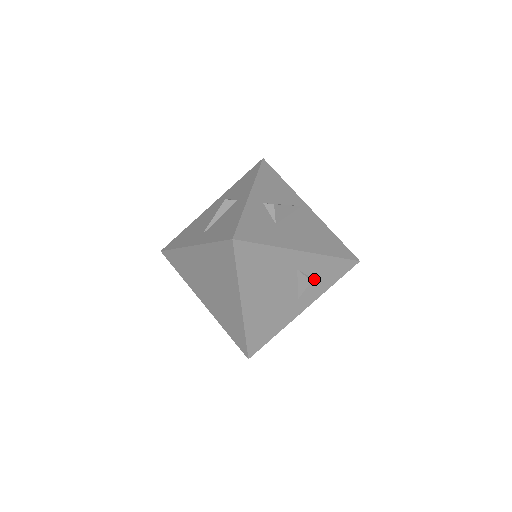
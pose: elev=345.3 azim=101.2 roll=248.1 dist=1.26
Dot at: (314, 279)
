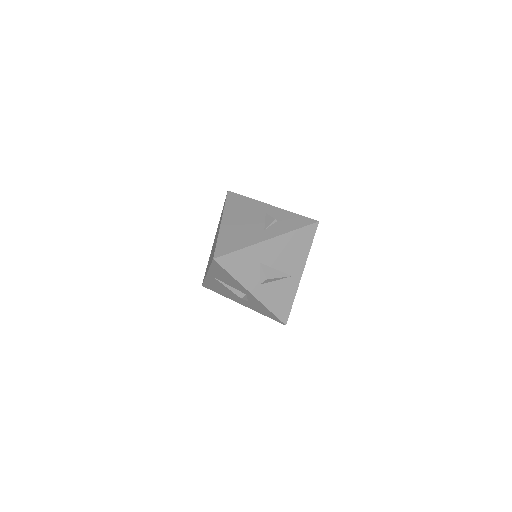
Dot at: (279, 222)
